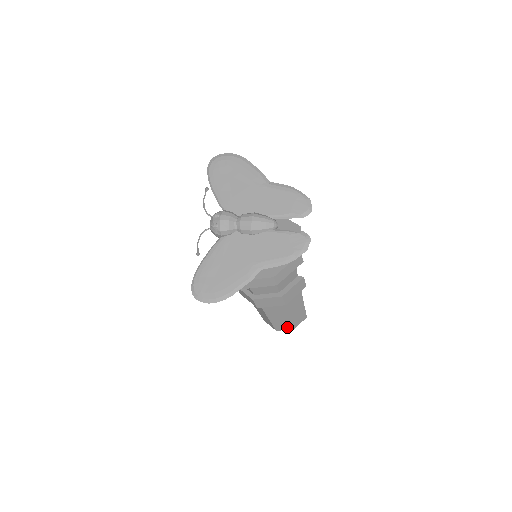
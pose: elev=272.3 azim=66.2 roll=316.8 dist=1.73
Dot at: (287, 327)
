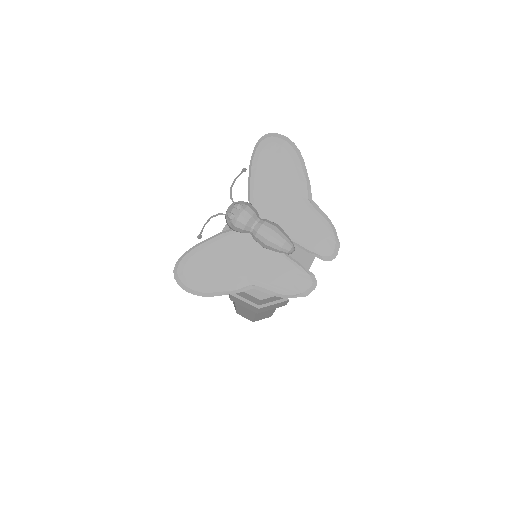
Dot at: (248, 318)
